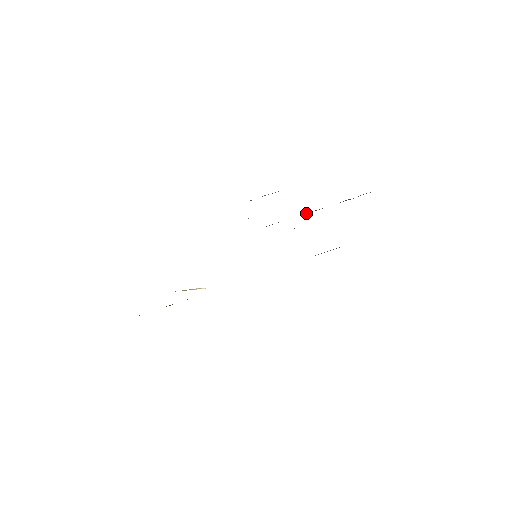
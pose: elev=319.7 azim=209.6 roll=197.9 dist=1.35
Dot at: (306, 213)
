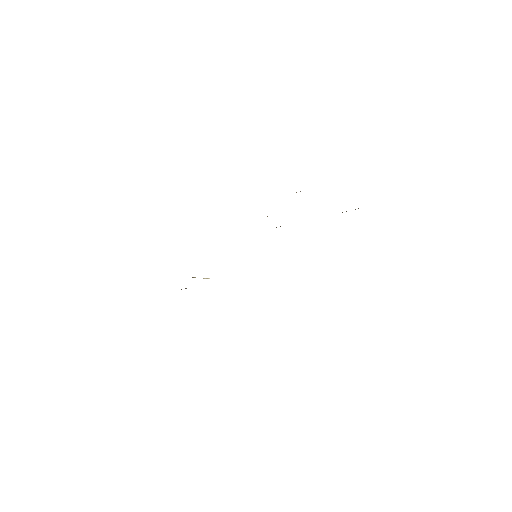
Dot at: occluded
